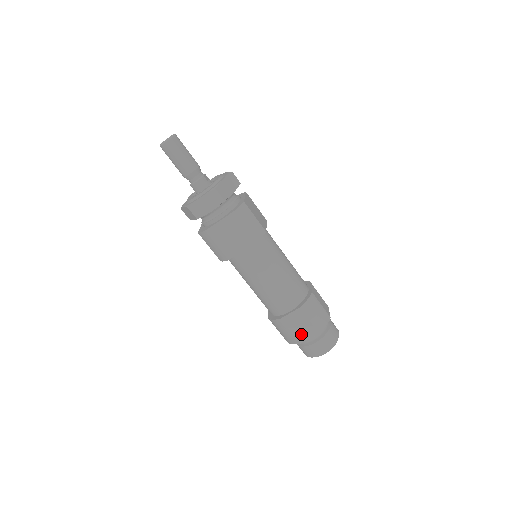
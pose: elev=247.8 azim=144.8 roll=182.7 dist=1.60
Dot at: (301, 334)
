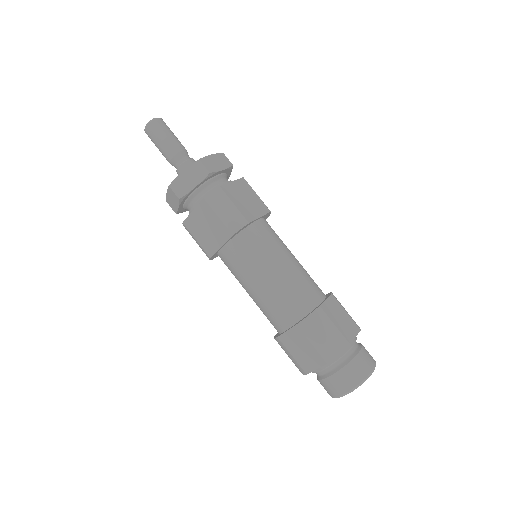
Dot at: (346, 330)
